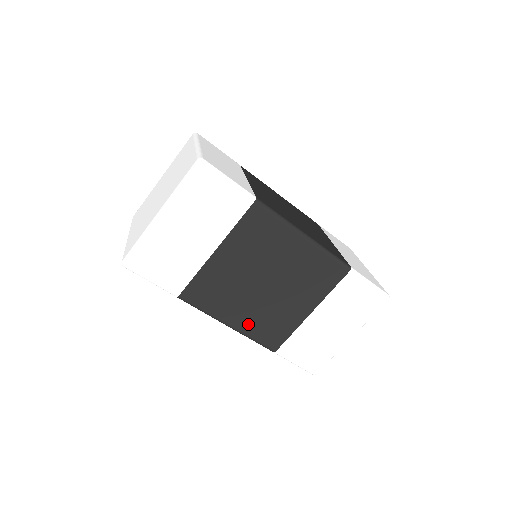
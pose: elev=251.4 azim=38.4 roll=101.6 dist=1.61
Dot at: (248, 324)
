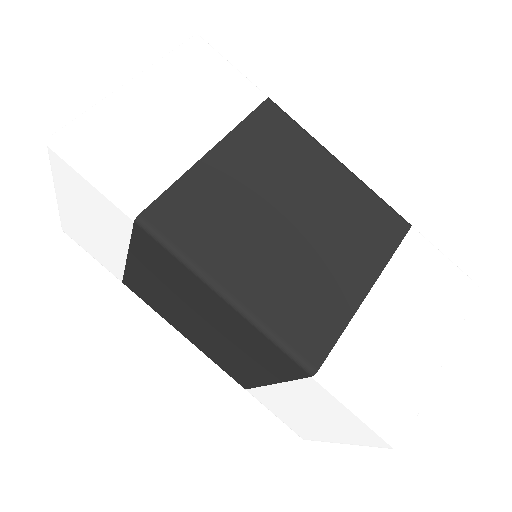
Dot at: (263, 297)
